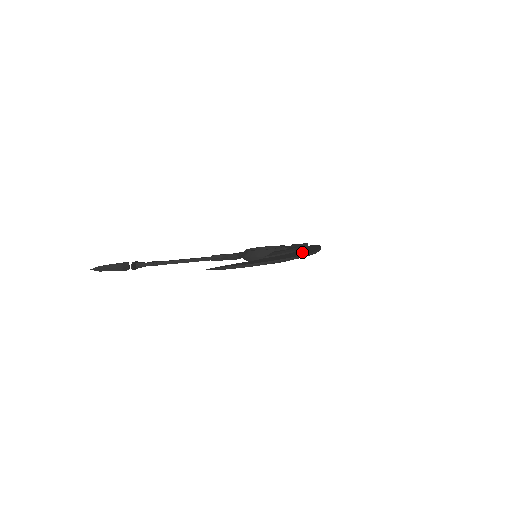
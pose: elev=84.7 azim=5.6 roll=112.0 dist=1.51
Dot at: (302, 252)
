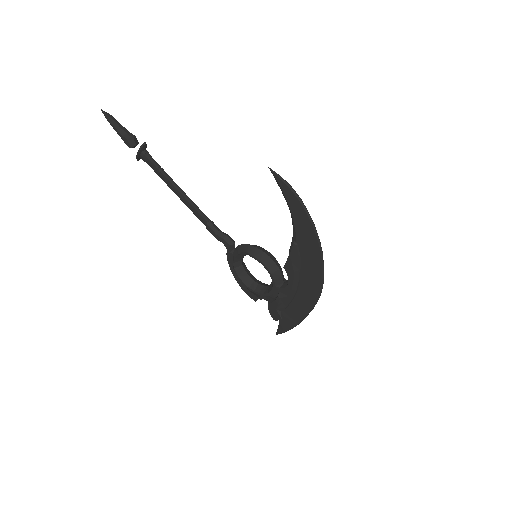
Dot at: occluded
